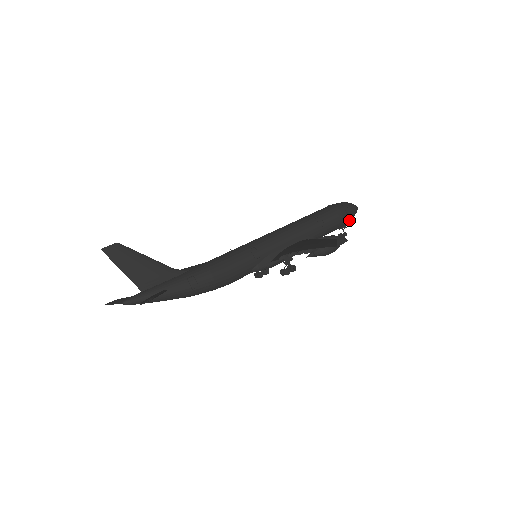
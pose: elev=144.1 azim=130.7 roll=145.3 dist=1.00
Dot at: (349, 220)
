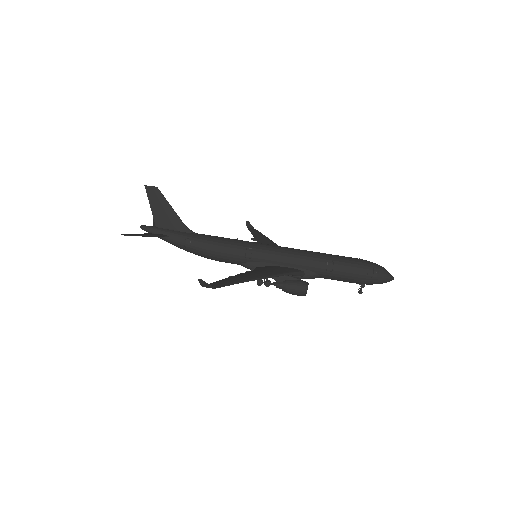
Dot at: (370, 283)
